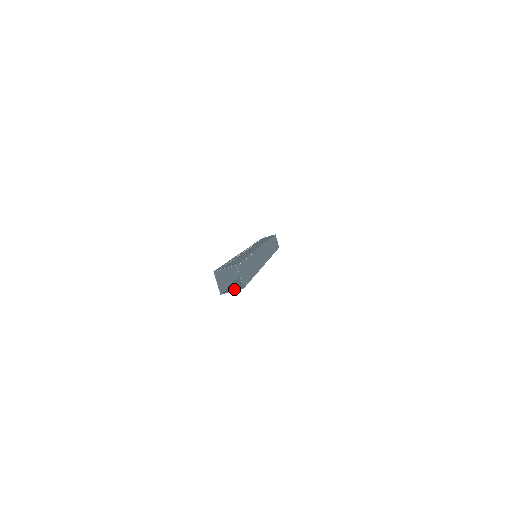
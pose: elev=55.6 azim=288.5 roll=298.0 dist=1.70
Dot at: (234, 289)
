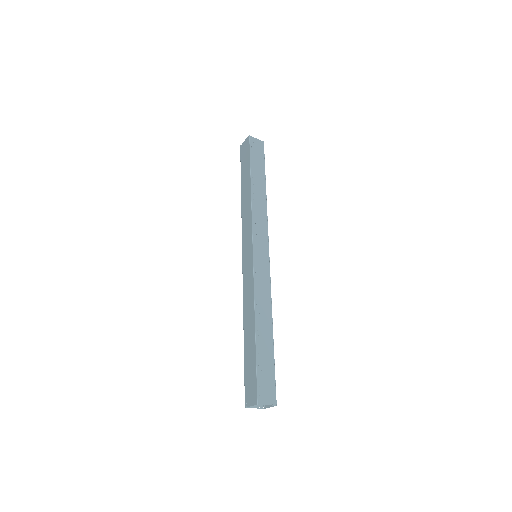
Dot at: occluded
